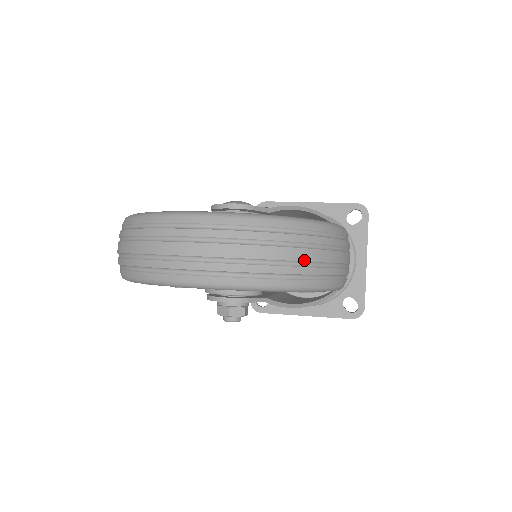
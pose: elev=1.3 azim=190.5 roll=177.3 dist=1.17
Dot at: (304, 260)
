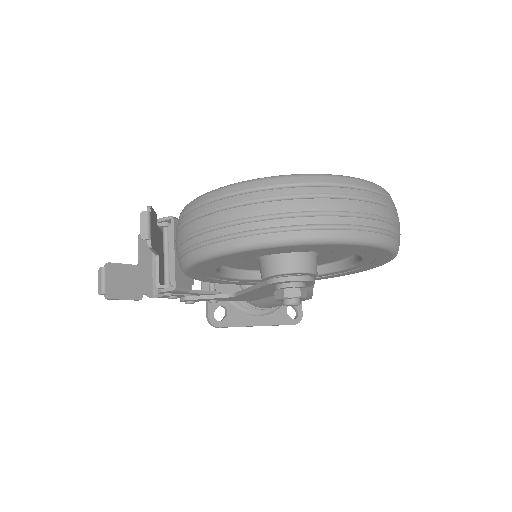
Dot at: occluded
